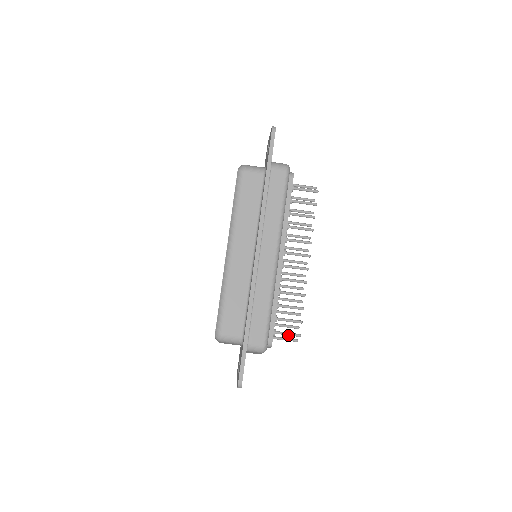
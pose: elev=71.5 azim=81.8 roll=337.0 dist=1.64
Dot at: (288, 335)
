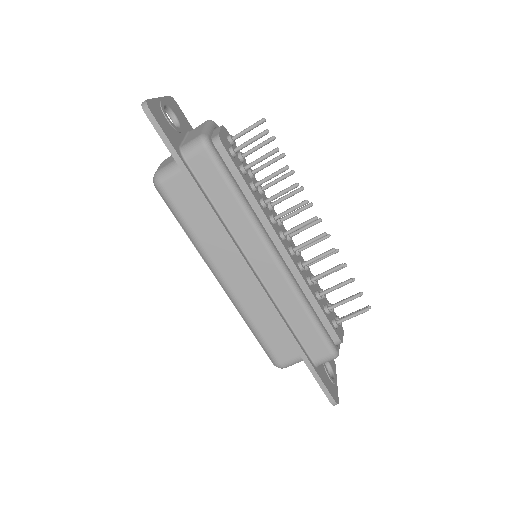
Dot at: occluded
